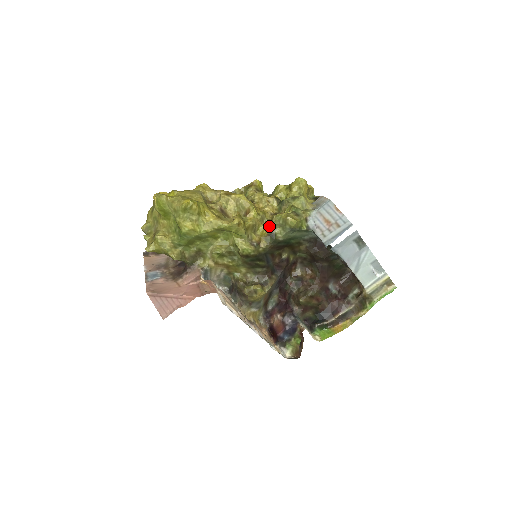
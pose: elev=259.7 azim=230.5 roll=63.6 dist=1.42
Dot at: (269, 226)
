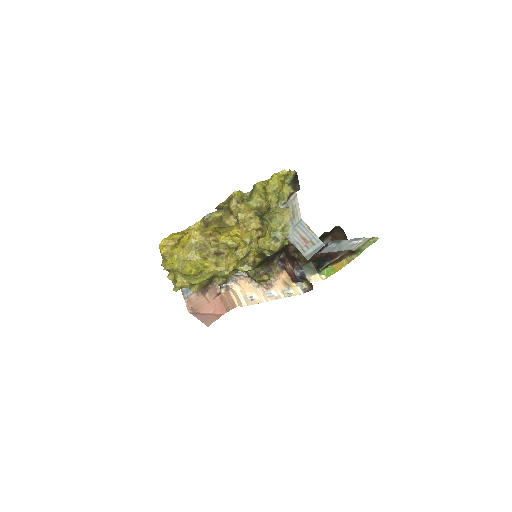
Dot at: (258, 252)
